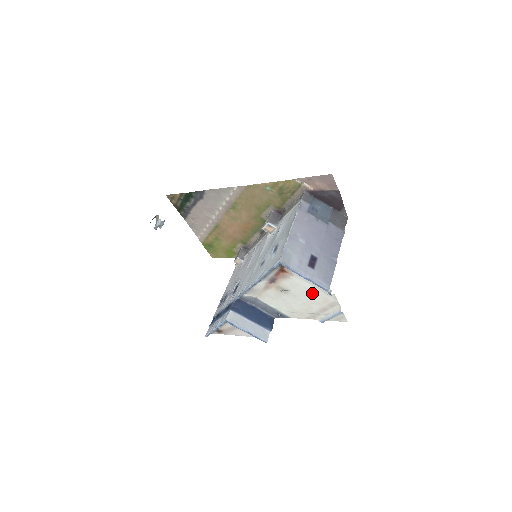
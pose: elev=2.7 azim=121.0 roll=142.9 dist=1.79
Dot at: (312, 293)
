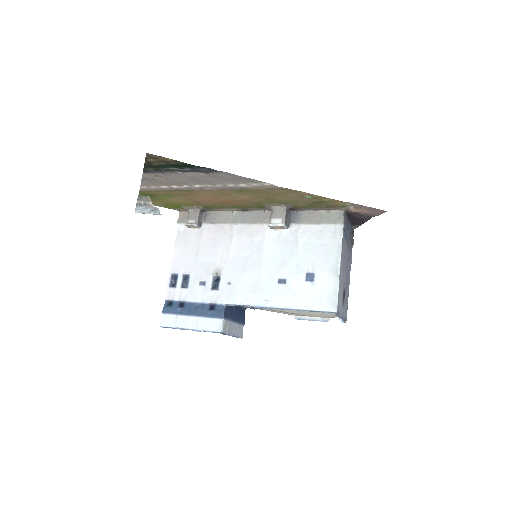
Dot at: (320, 312)
